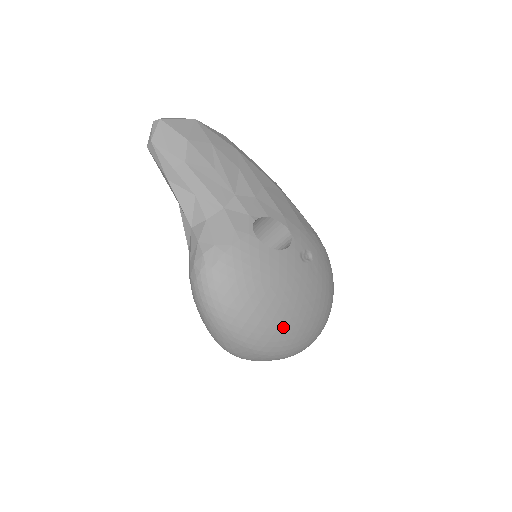
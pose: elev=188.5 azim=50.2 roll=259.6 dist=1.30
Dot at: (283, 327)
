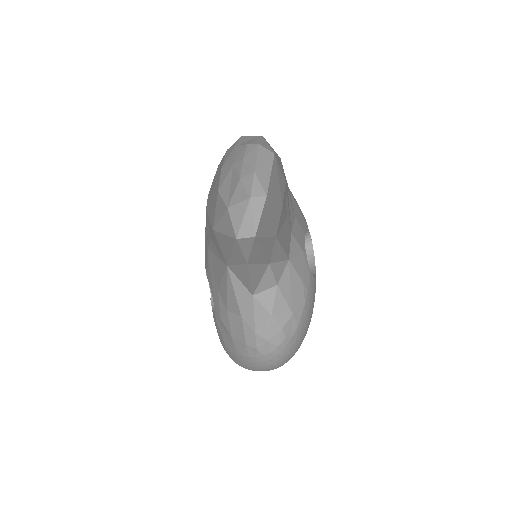
Dot at: occluded
